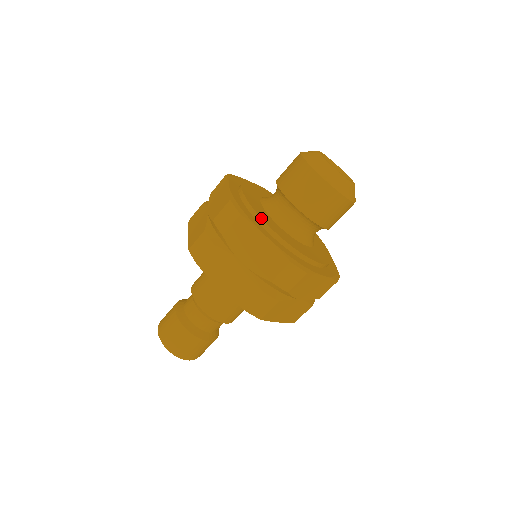
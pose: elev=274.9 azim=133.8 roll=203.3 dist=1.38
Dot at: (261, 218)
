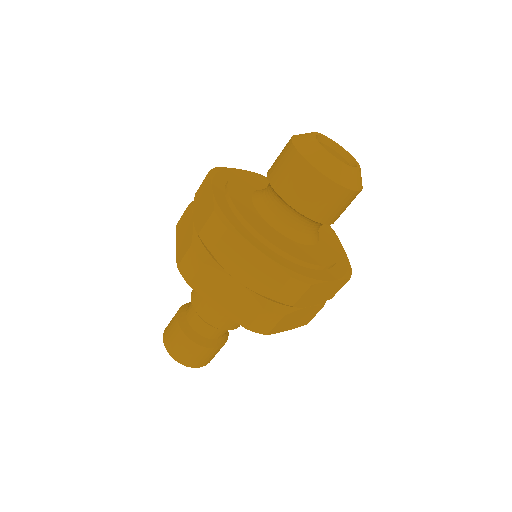
Dot at: (252, 227)
